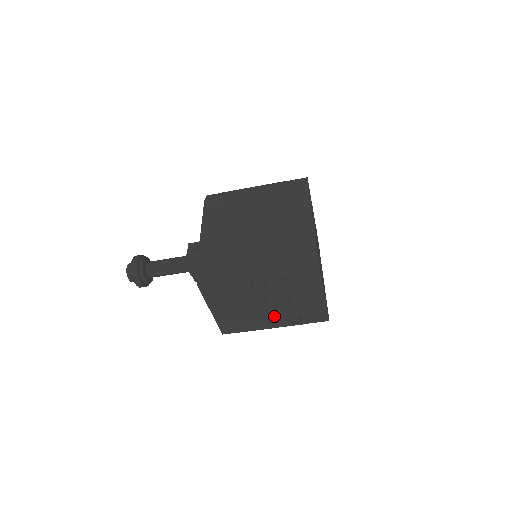
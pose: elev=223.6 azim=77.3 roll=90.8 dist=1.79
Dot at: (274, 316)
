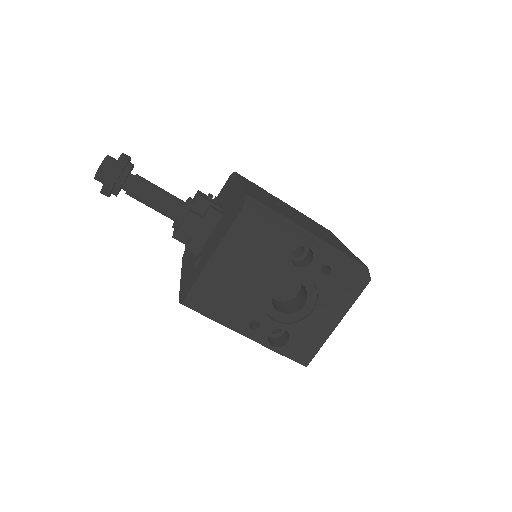
Dot at: (265, 318)
